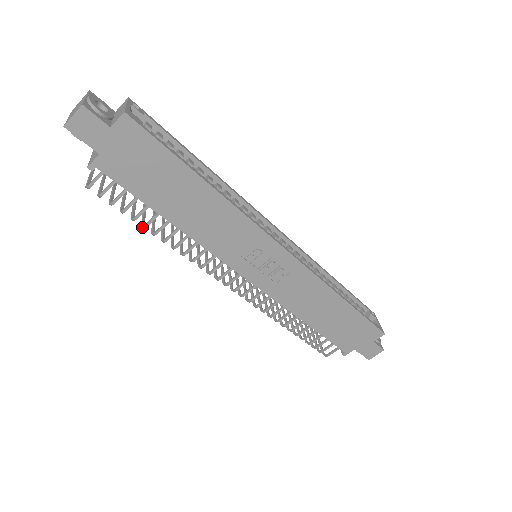
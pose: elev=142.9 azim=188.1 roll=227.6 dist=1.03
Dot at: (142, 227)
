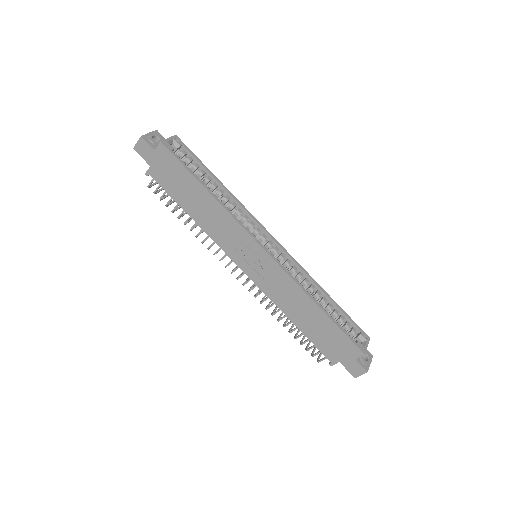
Dot at: occluded
